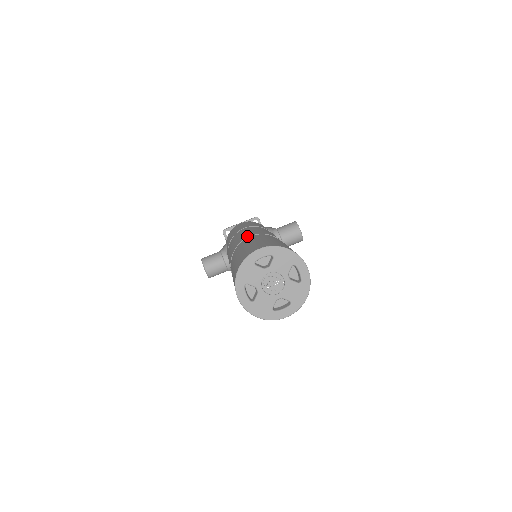
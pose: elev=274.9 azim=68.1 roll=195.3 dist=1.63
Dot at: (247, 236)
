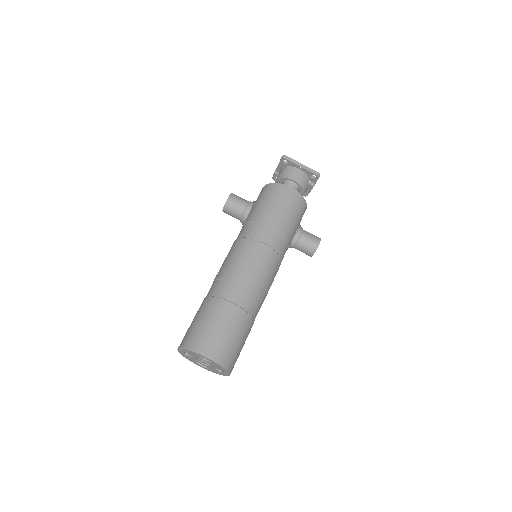
Dot at: (242, 281)
